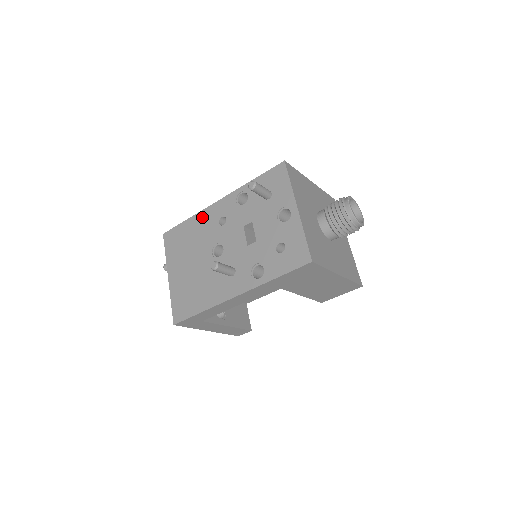
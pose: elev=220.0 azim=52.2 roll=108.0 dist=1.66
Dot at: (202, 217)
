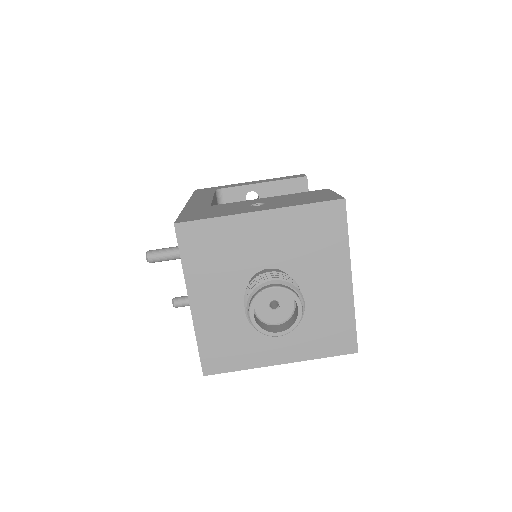
Dot at: occluded
